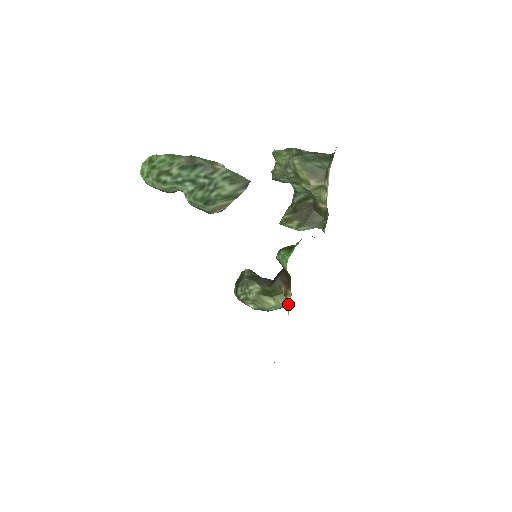
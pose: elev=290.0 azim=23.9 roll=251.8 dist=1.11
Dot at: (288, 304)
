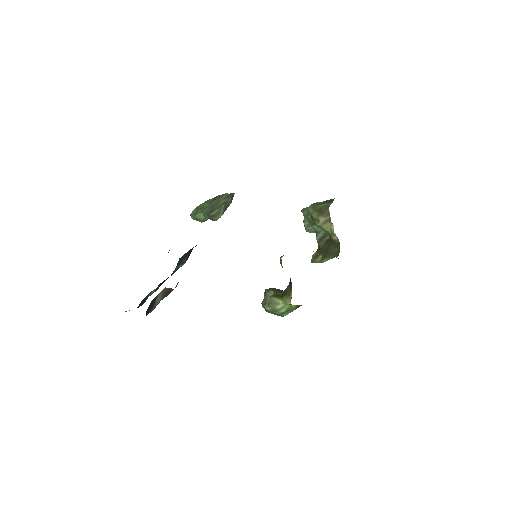
Dot at: occluded
